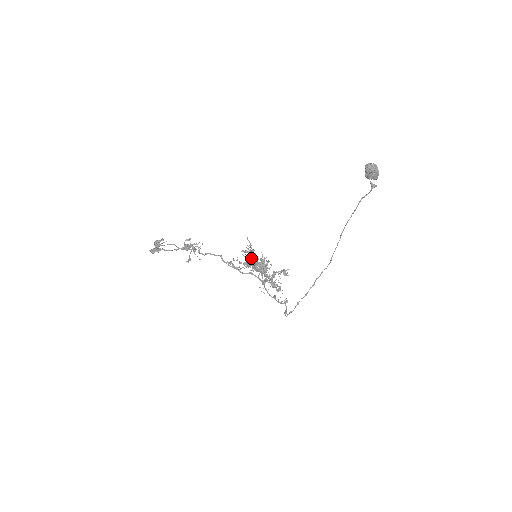
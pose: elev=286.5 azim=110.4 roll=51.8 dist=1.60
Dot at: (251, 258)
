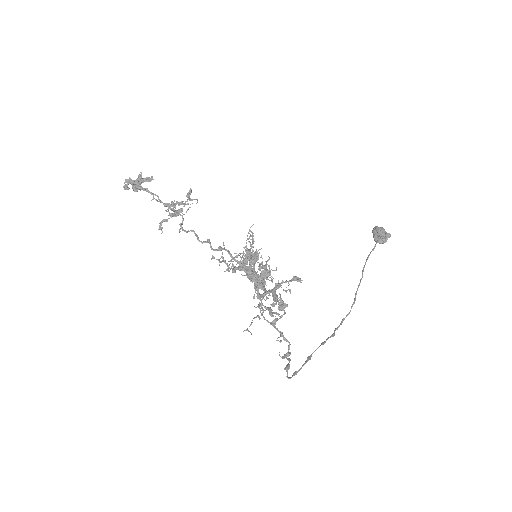
Dot at: occluded
